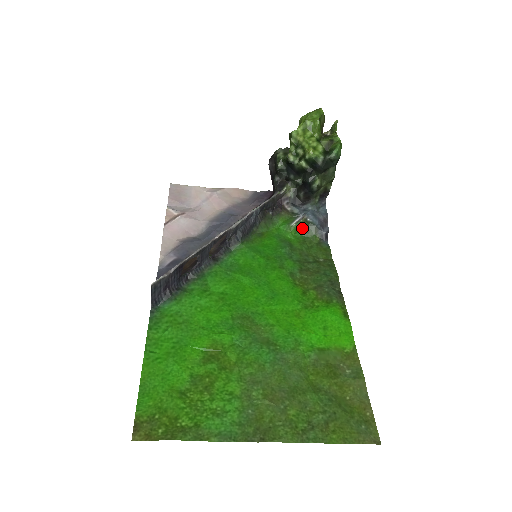
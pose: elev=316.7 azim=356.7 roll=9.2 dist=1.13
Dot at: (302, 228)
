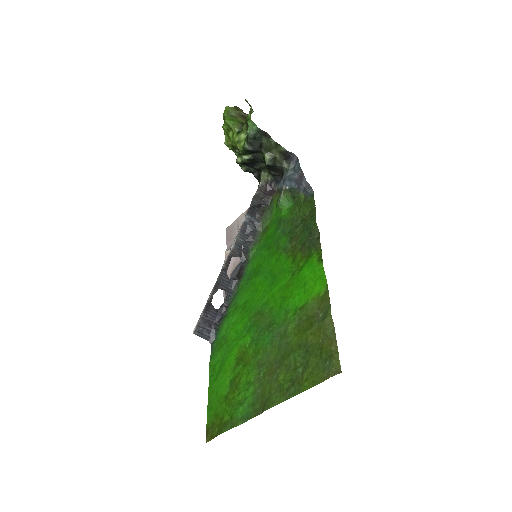
Dot at: (288, 198)
